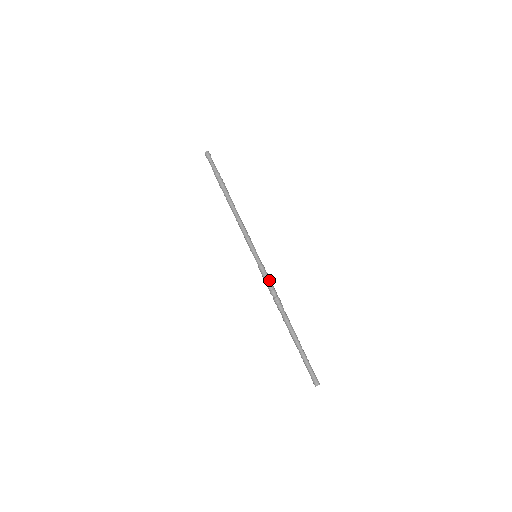
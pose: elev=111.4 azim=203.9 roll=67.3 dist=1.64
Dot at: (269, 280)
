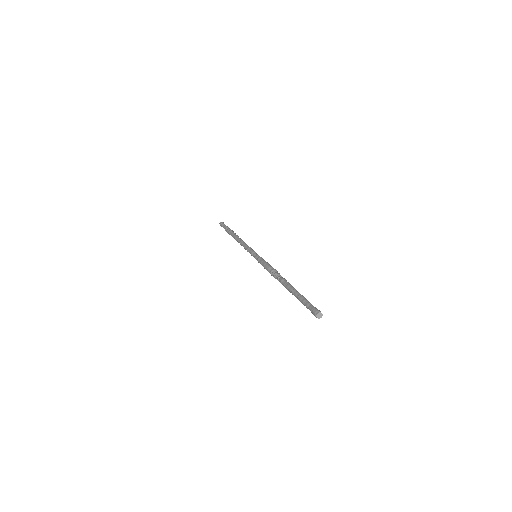
Dot at: (269, 264)
